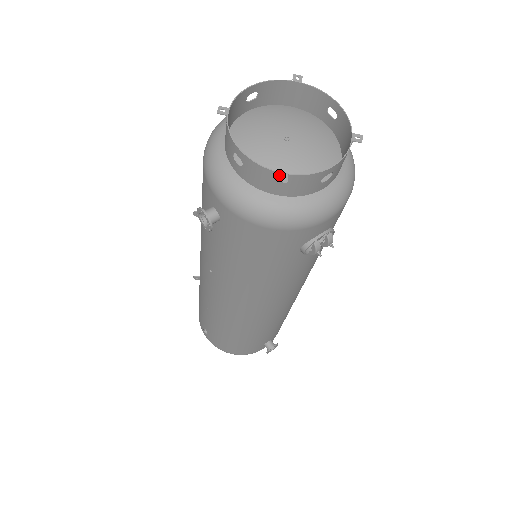
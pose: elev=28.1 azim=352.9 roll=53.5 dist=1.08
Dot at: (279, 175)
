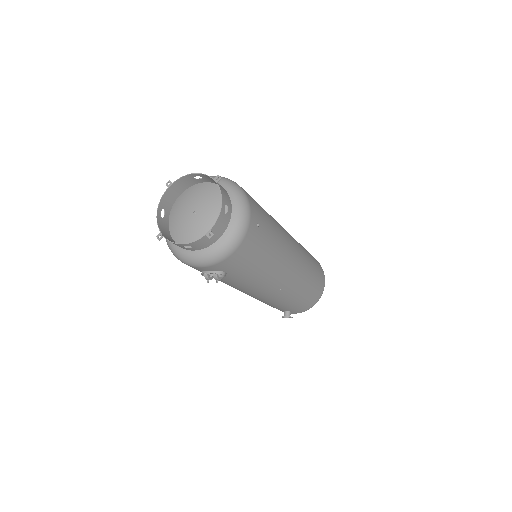
Dot at: (160, 234)
